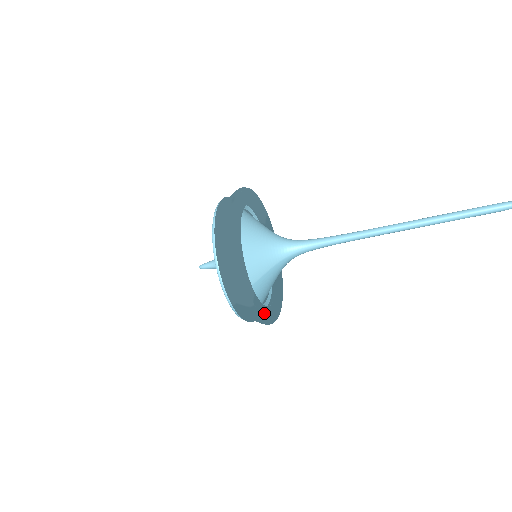
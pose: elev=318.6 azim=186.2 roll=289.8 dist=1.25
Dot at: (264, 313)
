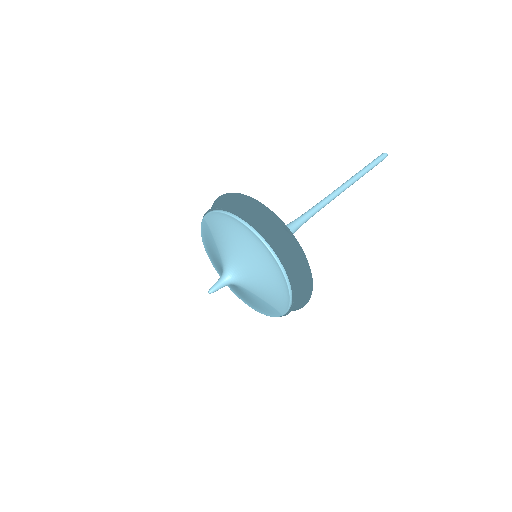
Dot at: occluded
